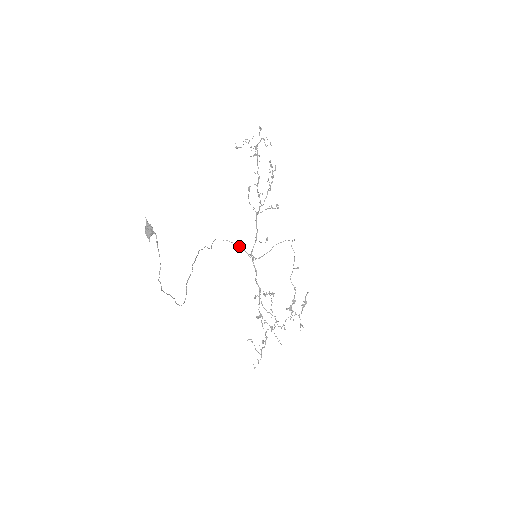
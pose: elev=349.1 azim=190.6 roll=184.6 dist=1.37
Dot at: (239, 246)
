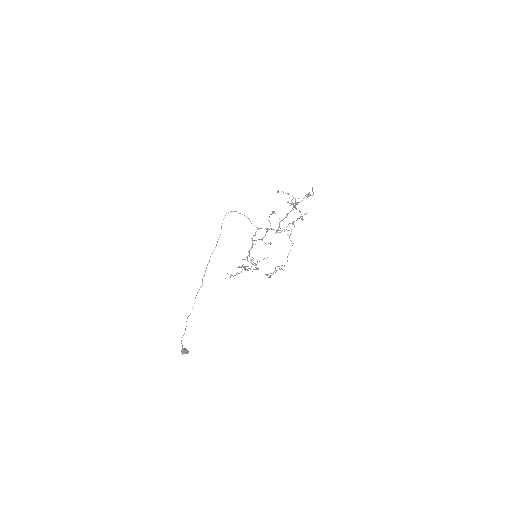
Dot at: (245, 216)
